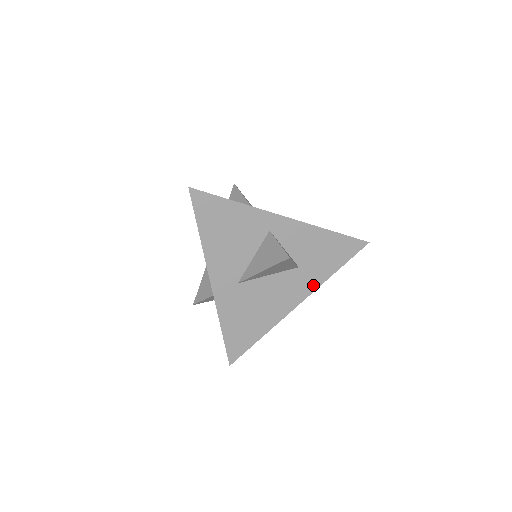
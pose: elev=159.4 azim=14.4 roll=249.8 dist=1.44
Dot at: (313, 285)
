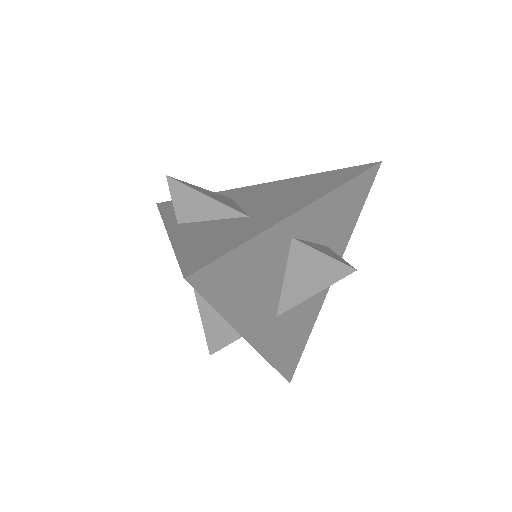
Dot at: (342, 249)
